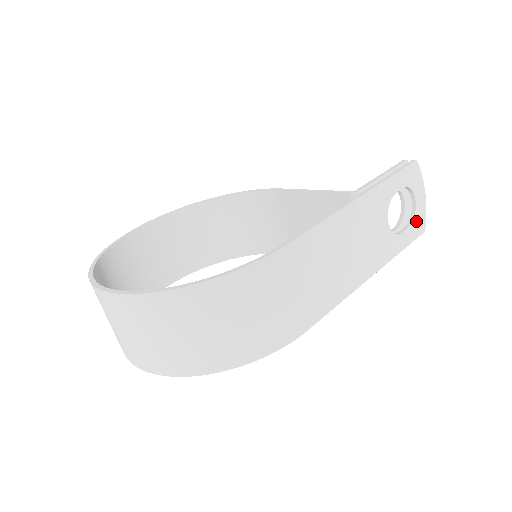
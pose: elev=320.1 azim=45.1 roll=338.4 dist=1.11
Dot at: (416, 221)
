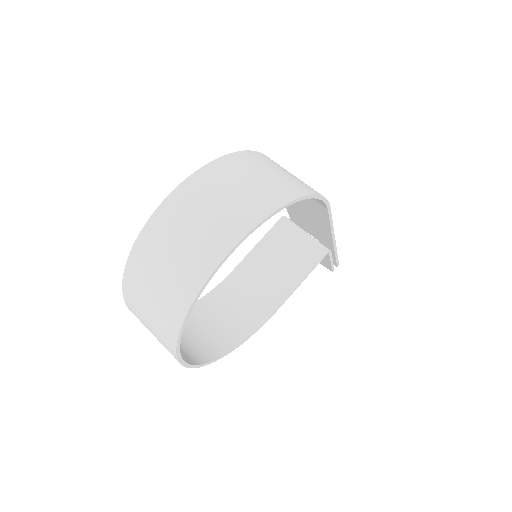
Dot at: occluded
